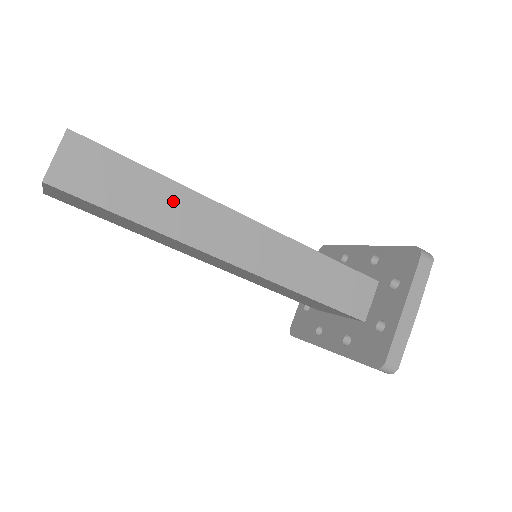
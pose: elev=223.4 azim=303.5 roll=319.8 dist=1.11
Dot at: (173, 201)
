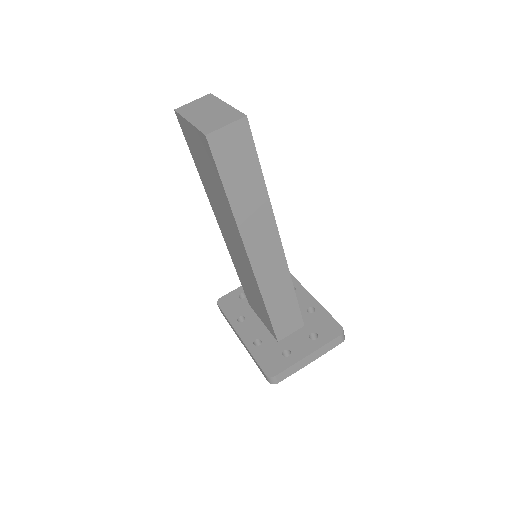
Dot at: (256, 202)
